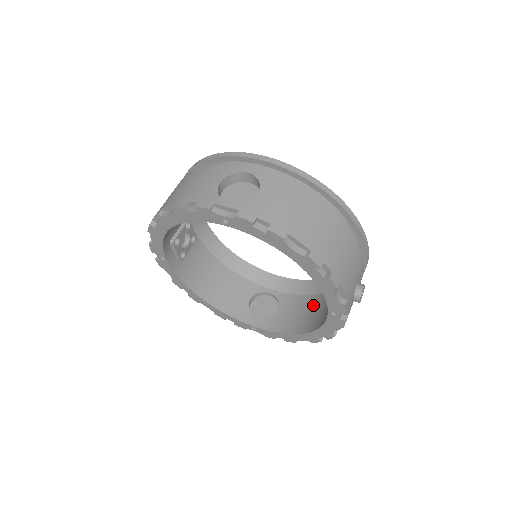
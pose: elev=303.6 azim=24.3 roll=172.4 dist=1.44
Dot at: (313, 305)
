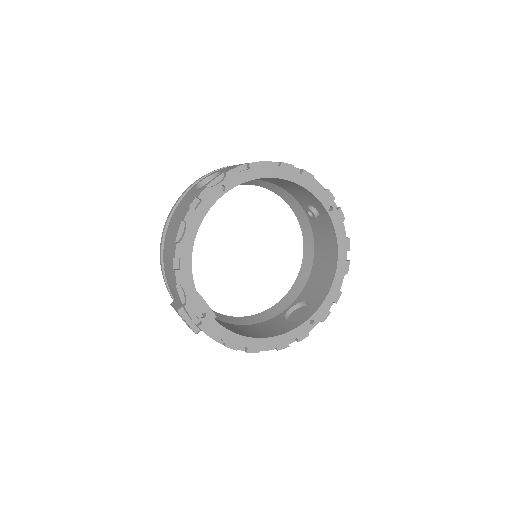
Dot at: (319, 266)
